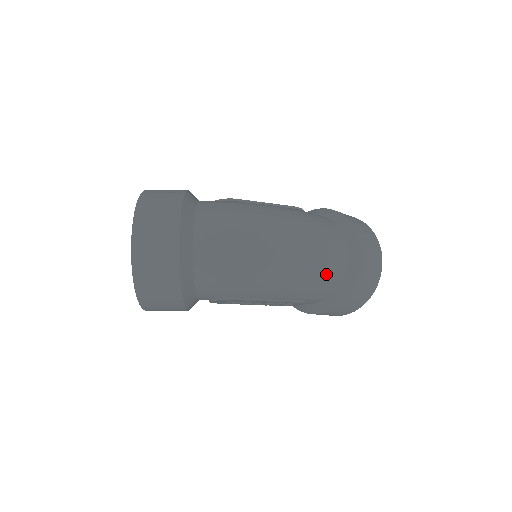
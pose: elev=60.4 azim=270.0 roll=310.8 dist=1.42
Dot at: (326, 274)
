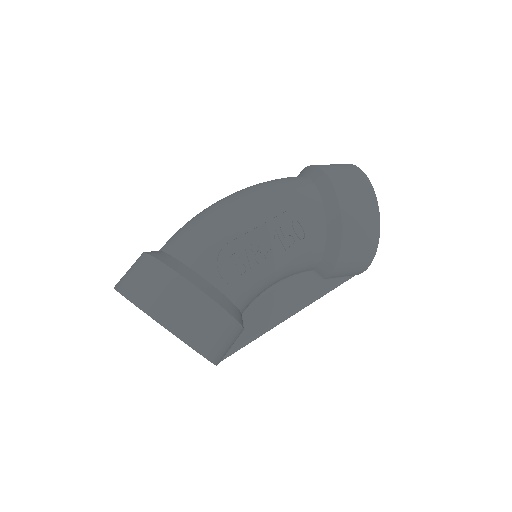
Dot at: (284, 182)
